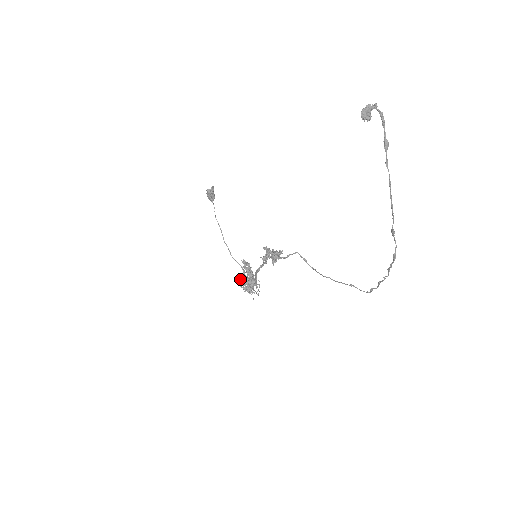
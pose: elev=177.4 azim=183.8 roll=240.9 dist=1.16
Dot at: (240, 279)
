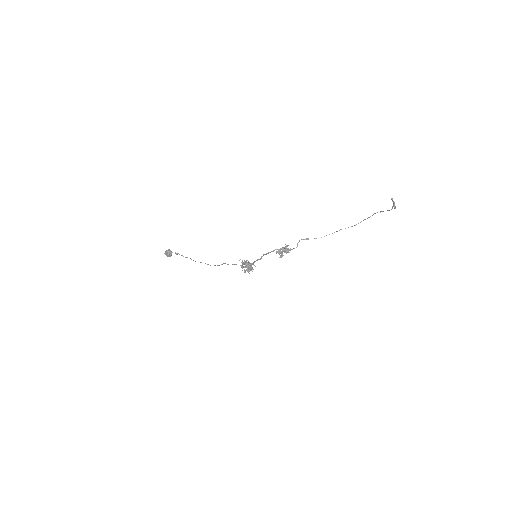
Dot at: occluded
